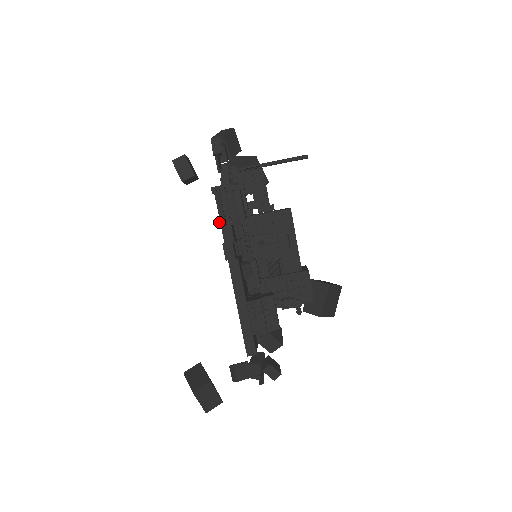
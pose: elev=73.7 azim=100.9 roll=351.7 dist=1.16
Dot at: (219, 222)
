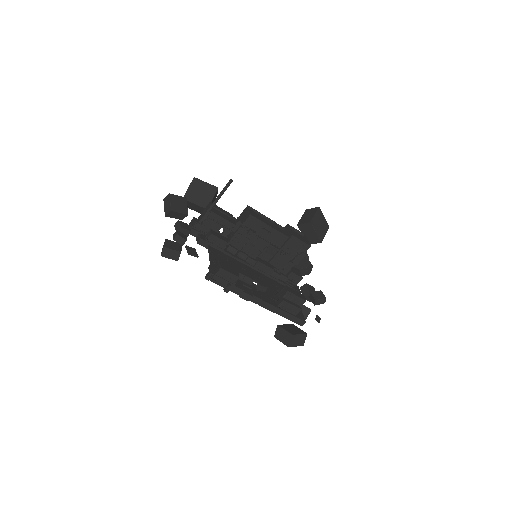
Dot at: (227, 292)
